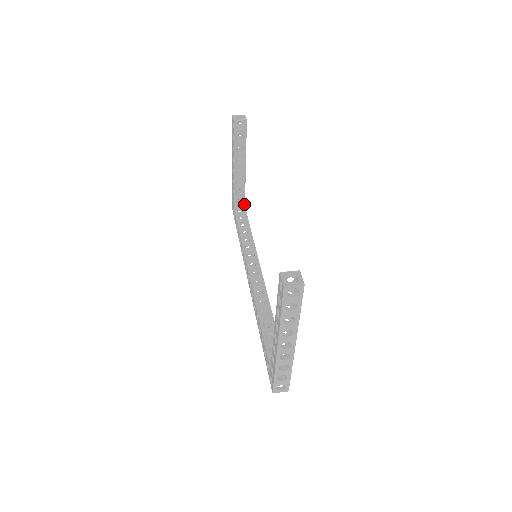
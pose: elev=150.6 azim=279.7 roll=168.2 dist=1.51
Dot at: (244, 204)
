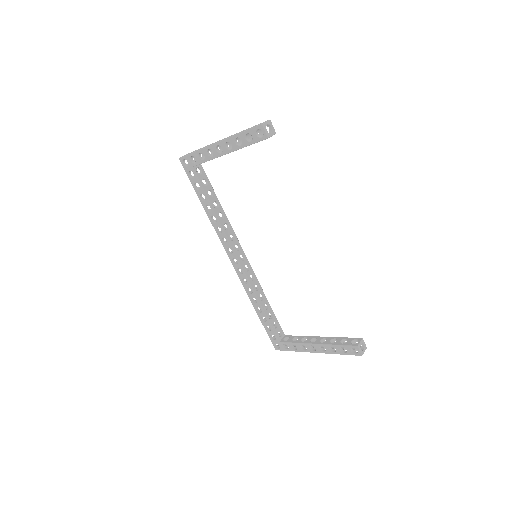
Dot at: occluded
